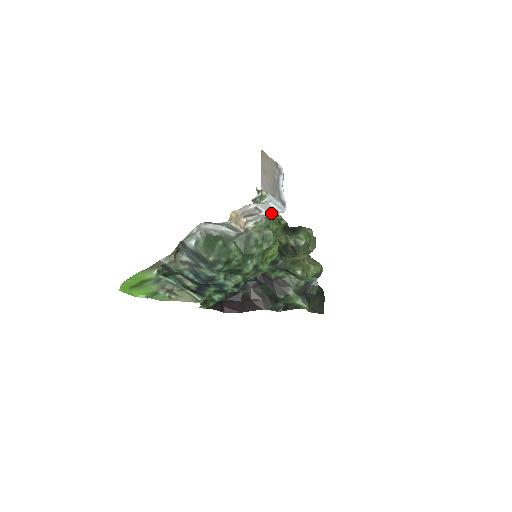
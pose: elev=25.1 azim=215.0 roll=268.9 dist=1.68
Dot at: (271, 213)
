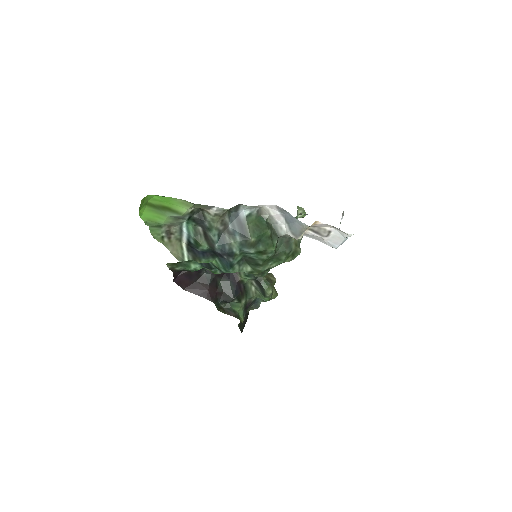
Dot at: (328, 242)
